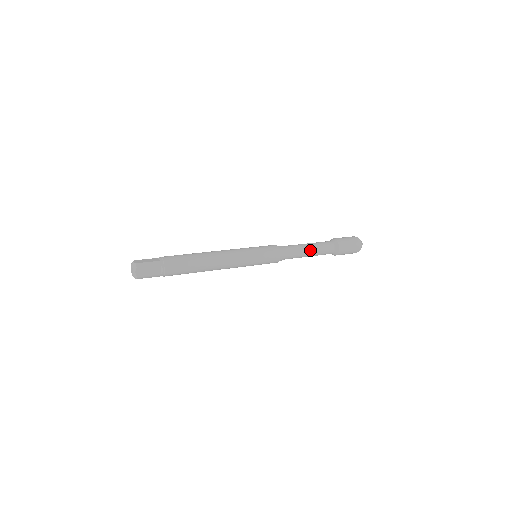
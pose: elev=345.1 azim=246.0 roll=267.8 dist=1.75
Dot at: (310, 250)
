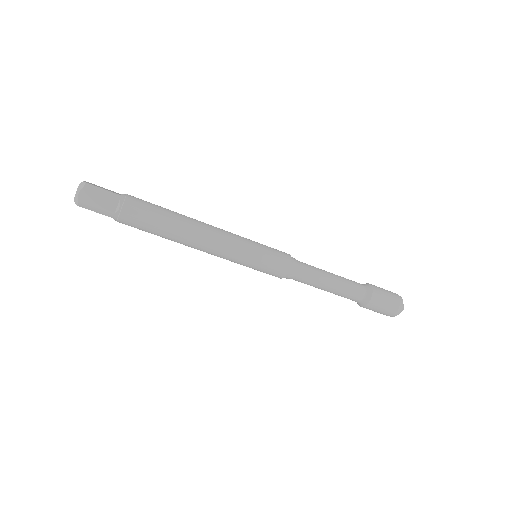
Dot at: (332, 281)
